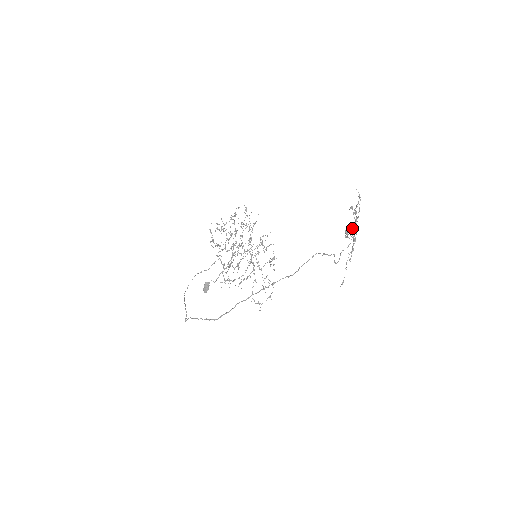
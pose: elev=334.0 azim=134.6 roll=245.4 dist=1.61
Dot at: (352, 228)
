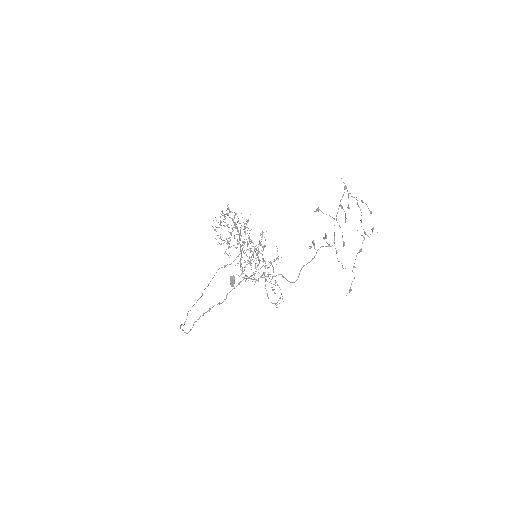
Dot at: (361, 221)
